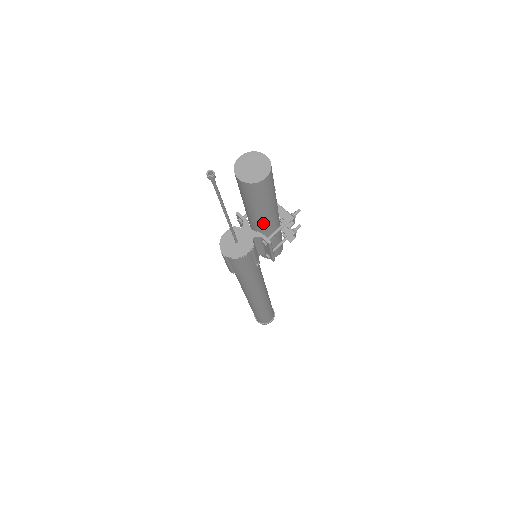
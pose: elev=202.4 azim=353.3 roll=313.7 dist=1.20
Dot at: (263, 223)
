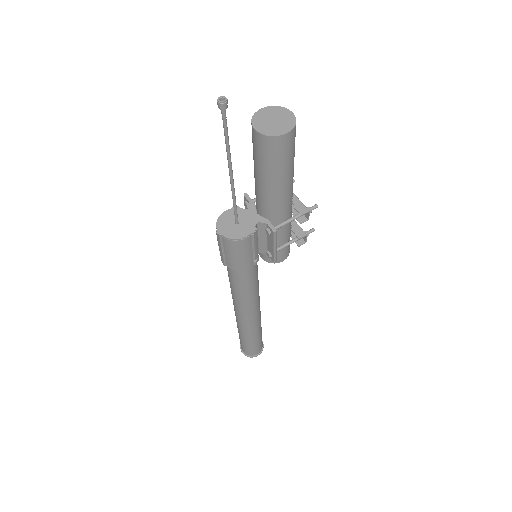
Dot at: (272, 204)
